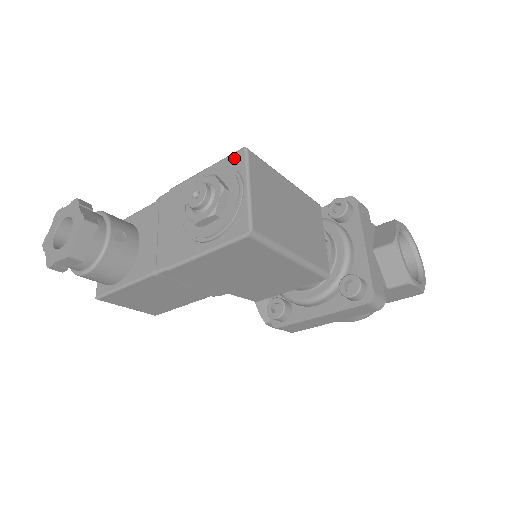
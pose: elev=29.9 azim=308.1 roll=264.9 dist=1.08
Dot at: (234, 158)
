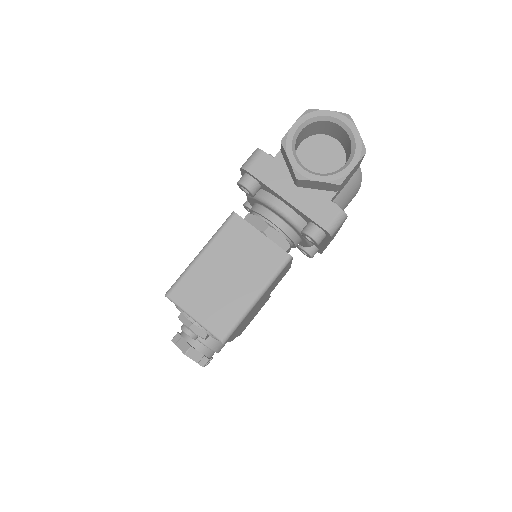
Dot at: occluded
